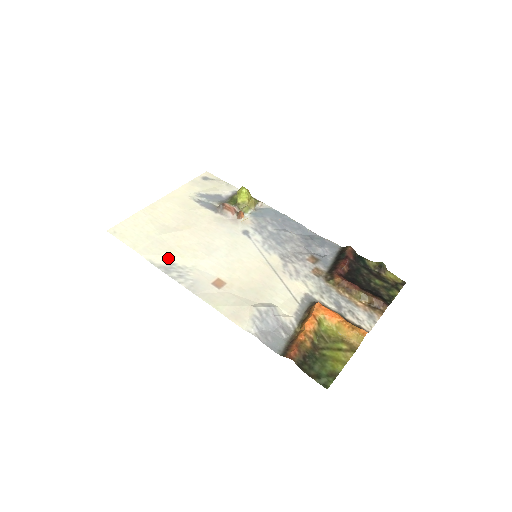
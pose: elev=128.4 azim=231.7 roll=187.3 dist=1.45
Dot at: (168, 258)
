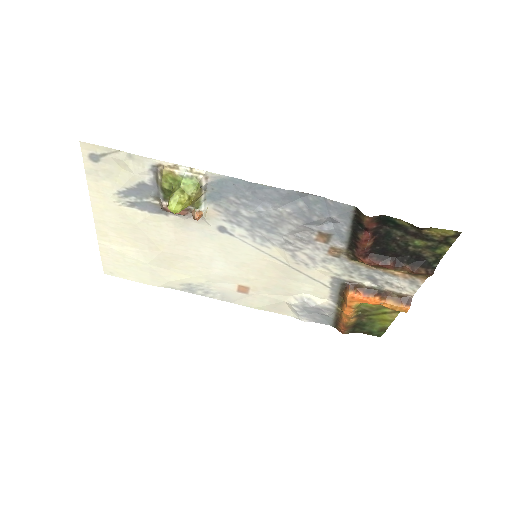
Dot at: (180, 282)
